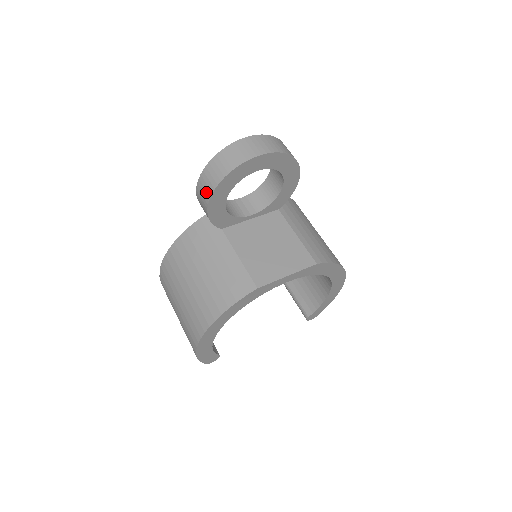
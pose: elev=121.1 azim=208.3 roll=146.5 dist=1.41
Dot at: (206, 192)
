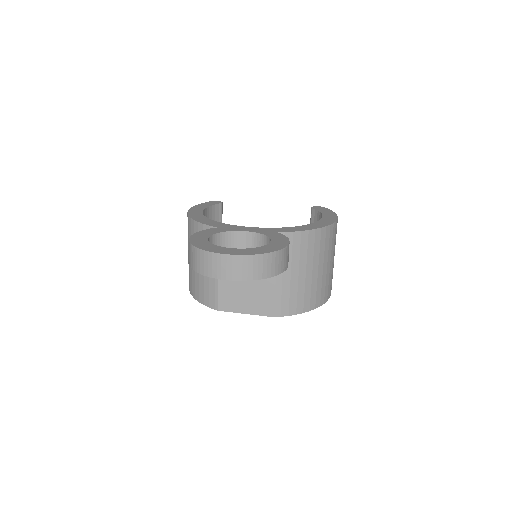
Dot at: occluded
